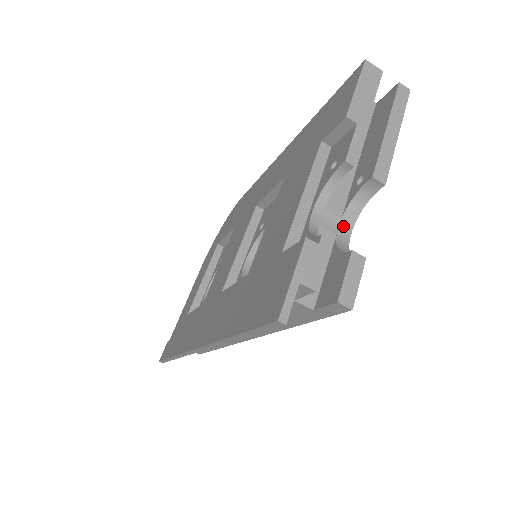
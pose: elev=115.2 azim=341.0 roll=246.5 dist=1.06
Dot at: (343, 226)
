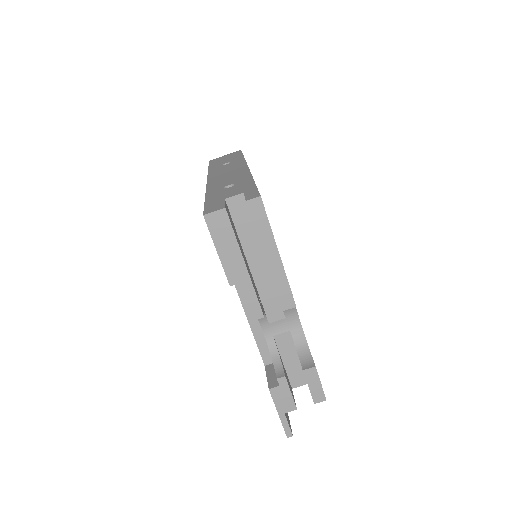
Dot at: (290, 321)
